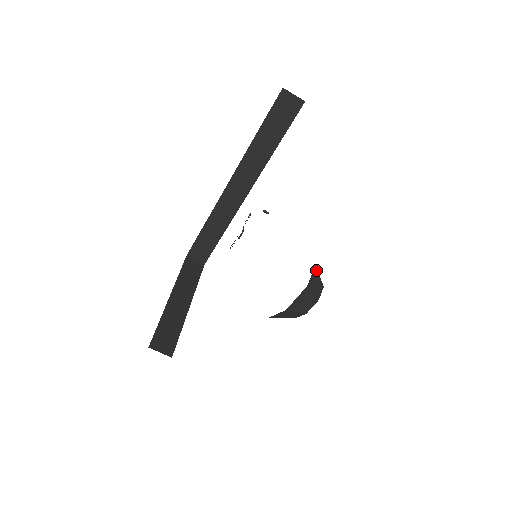
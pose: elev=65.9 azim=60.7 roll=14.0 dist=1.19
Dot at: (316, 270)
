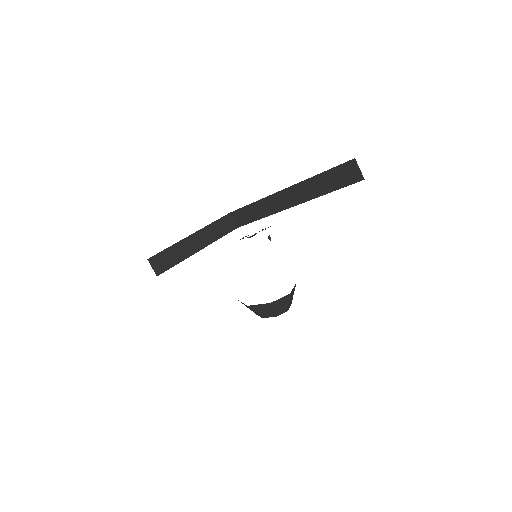
Dot at: (288, 297)
